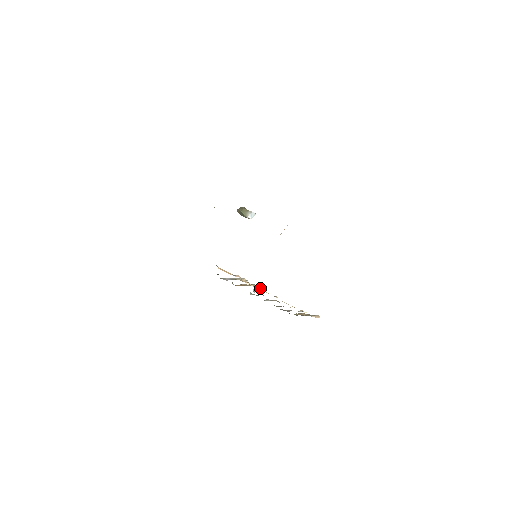
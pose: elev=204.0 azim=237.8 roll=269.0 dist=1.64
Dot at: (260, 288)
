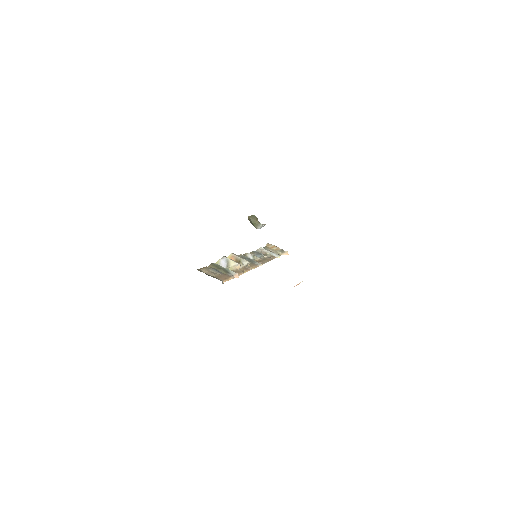
Dot at: (249, 263)
